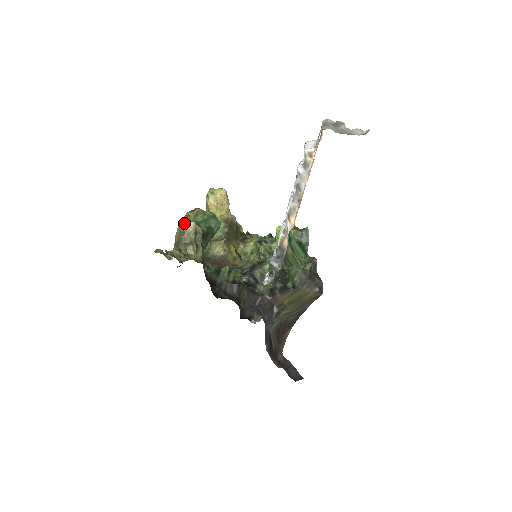
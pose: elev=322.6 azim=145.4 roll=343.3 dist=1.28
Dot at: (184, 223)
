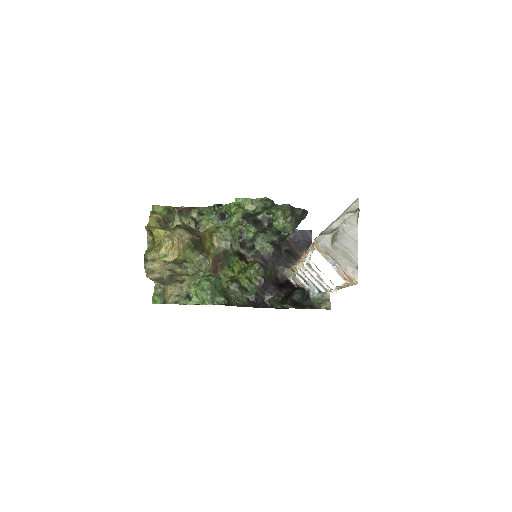
Dot at: (152, 274)
